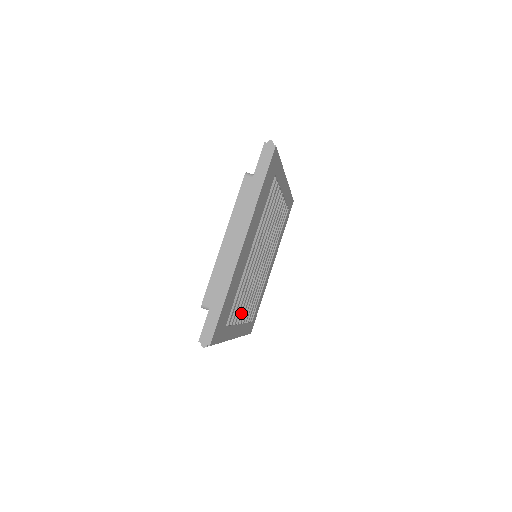
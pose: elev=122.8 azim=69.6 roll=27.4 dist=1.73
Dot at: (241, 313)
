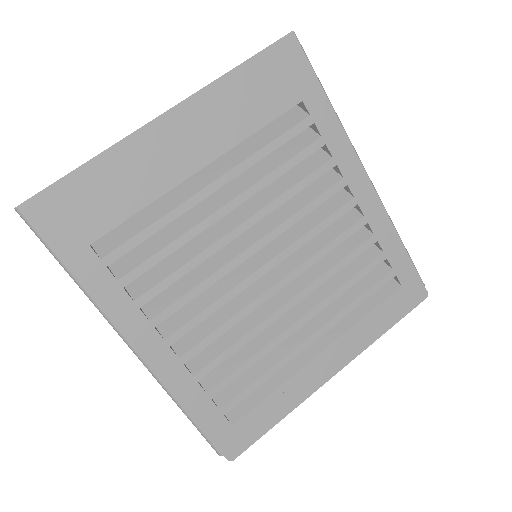
Dot at: (169, 310)
